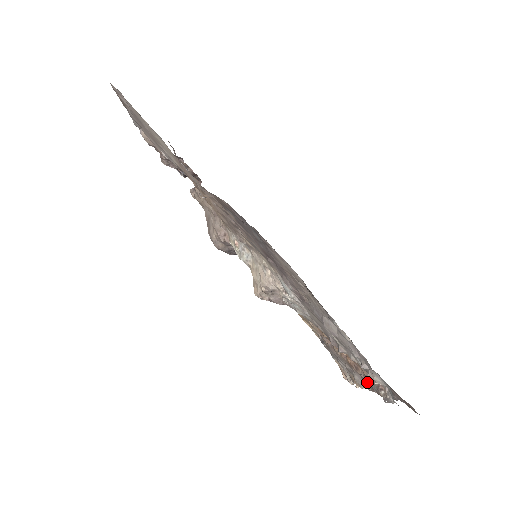
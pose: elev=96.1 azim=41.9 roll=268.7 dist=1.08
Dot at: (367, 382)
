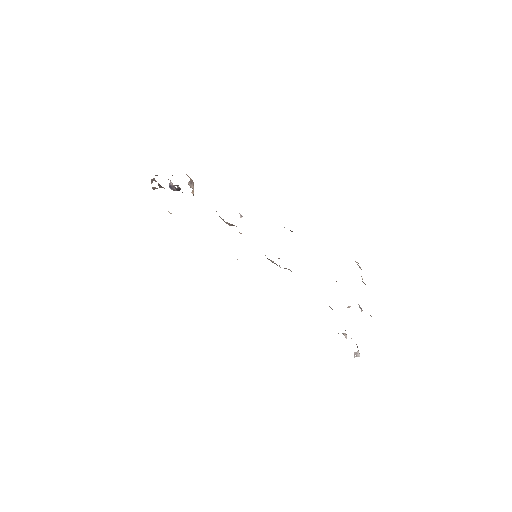
Dot at: occluded
